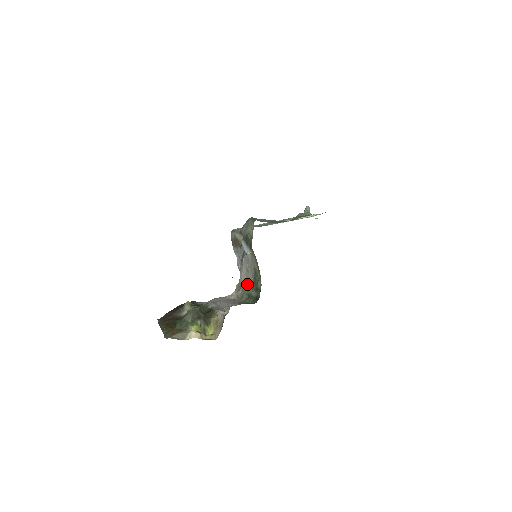
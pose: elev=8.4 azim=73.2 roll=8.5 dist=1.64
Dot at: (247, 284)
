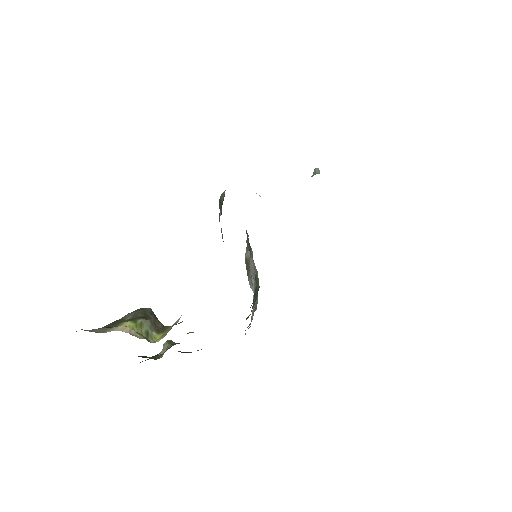
Dot at: (254, 311)
